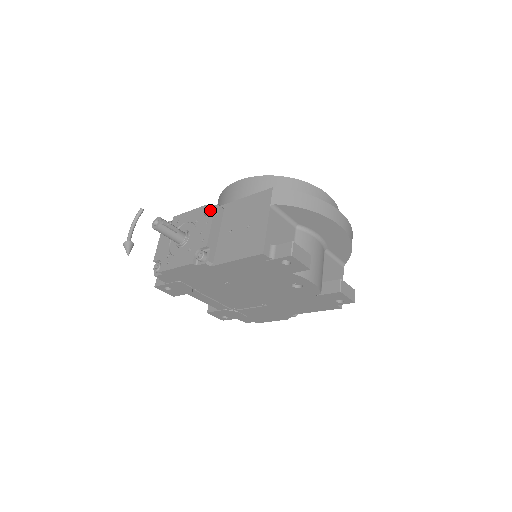
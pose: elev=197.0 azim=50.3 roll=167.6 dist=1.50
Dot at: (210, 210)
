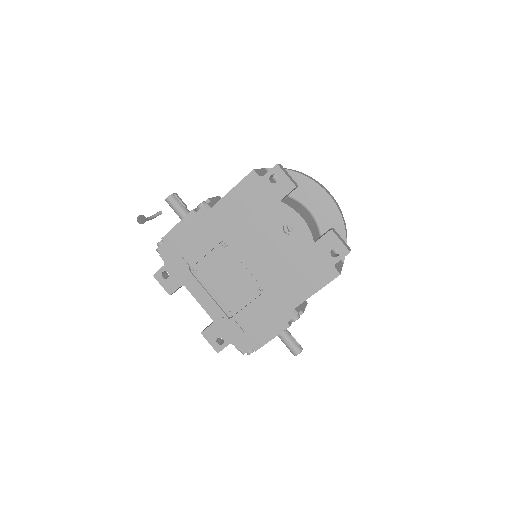
Dot at: occluded
